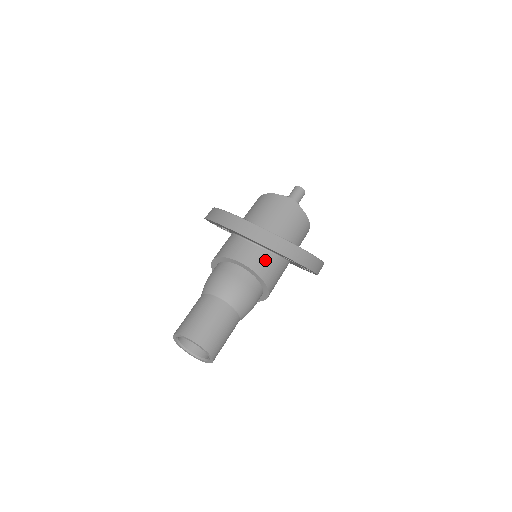
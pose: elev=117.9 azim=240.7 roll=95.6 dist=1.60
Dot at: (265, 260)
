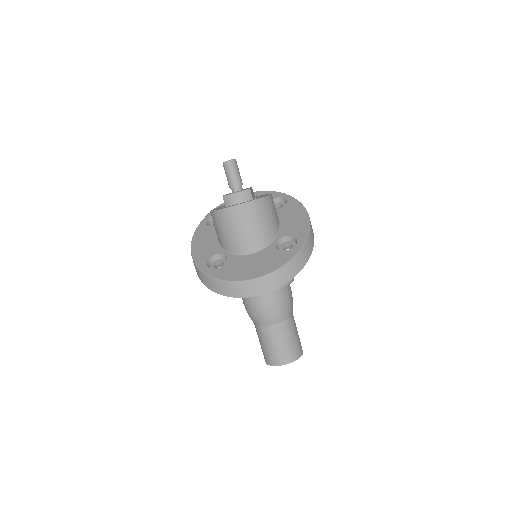
Dot at: occluded
